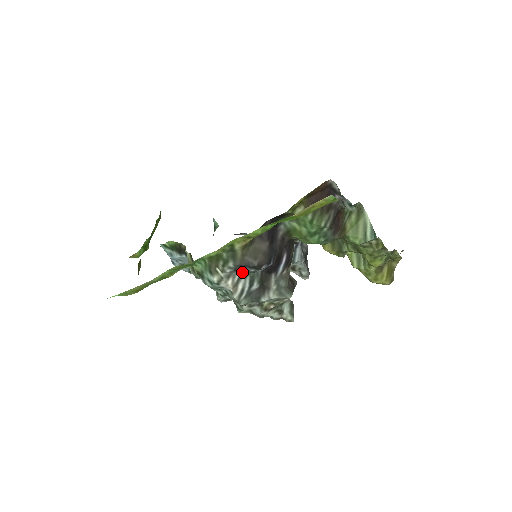
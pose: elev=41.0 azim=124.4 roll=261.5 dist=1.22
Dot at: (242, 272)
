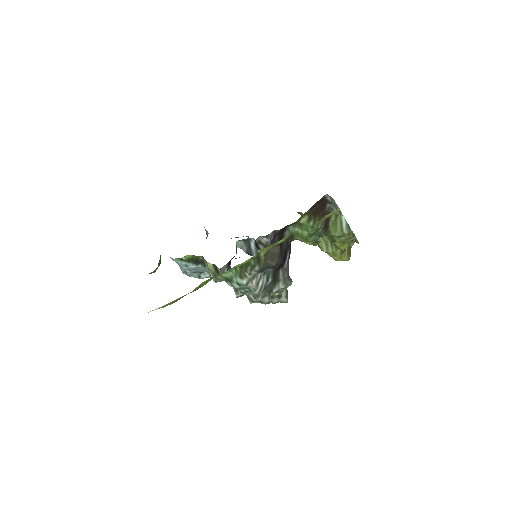
Dot at: (262, 272)
